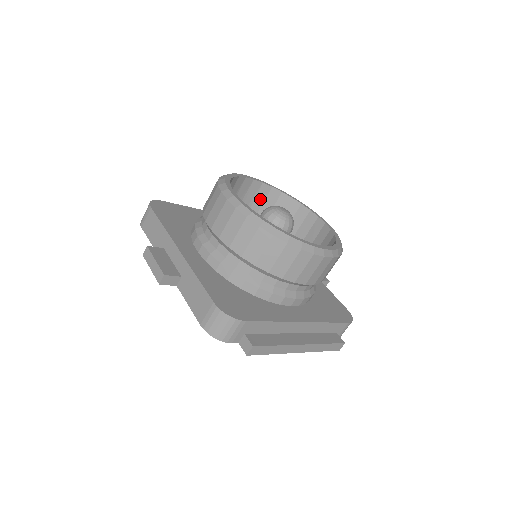
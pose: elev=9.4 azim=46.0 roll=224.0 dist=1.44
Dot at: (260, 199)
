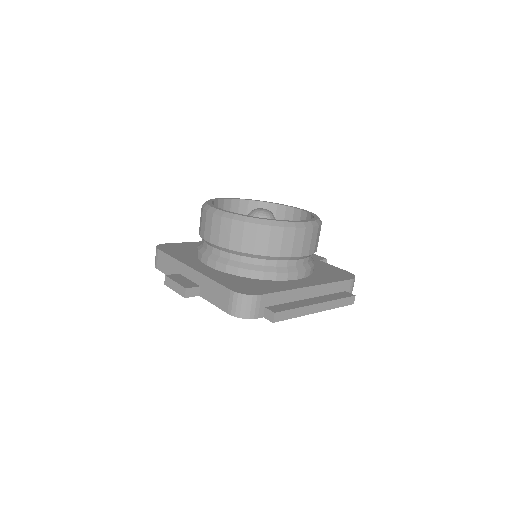
Dot at: (243, 213)
